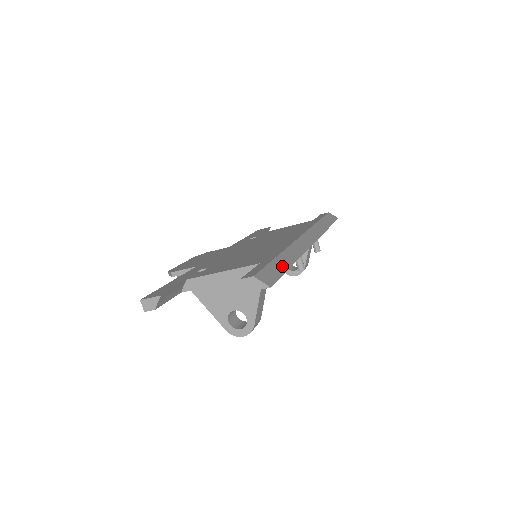
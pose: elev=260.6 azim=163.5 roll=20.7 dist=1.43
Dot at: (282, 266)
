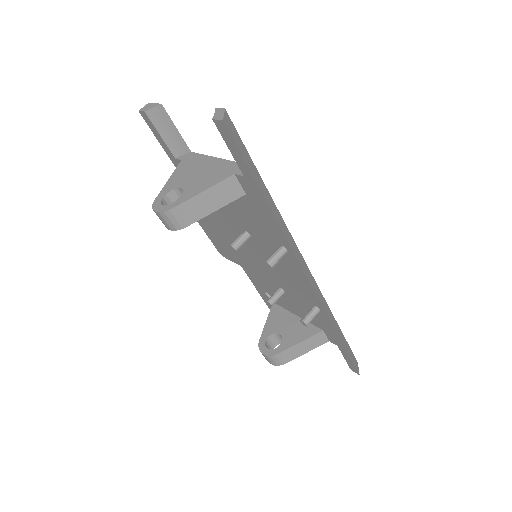
Dot at: (256, 176)
